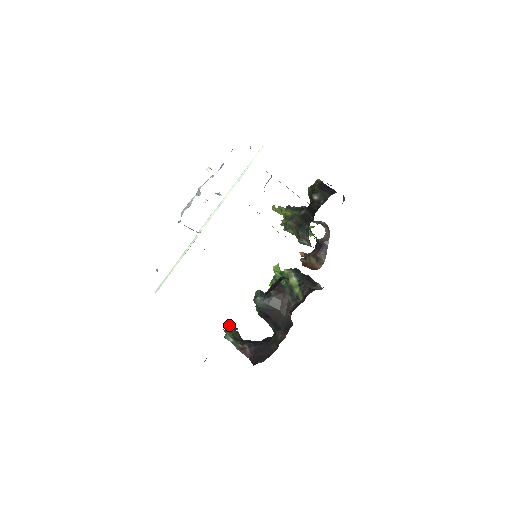
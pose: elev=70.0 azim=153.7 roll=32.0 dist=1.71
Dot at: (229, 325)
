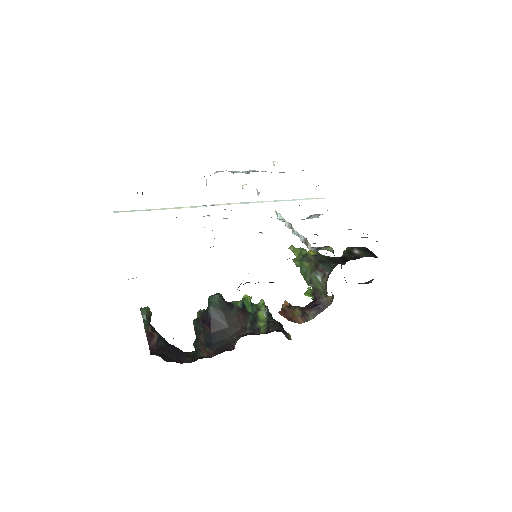
Dot at: occluded
